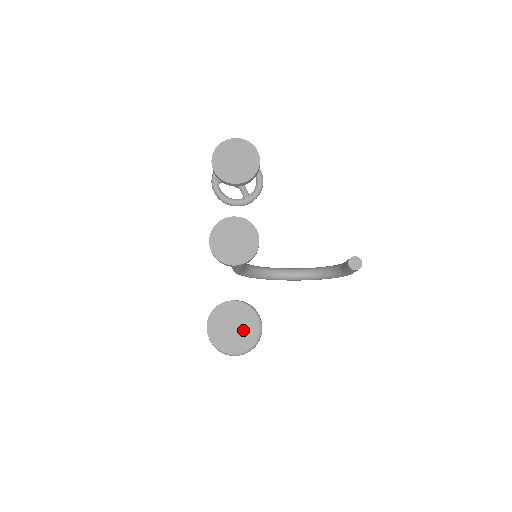
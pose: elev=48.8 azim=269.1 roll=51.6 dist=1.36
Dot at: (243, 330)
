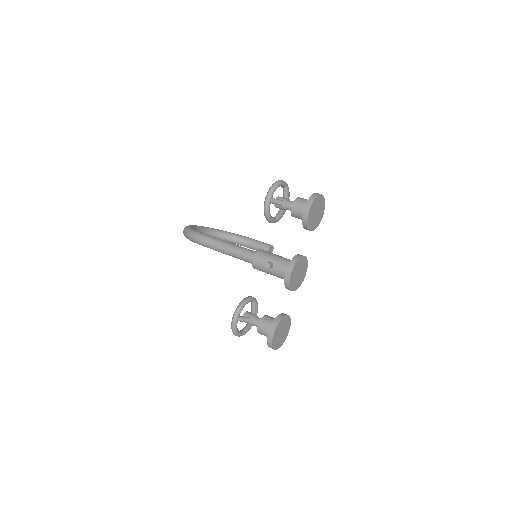
Dot at: (284, 334)
